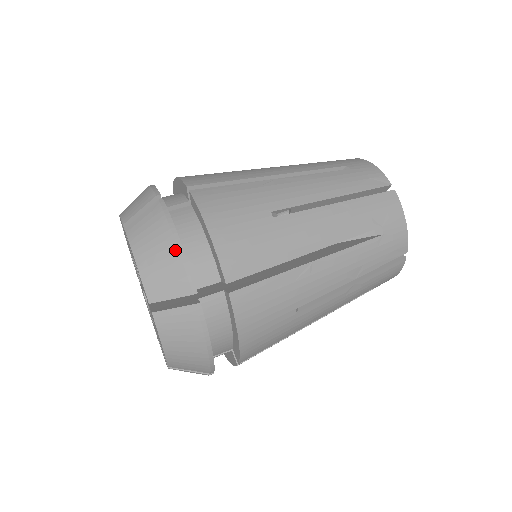
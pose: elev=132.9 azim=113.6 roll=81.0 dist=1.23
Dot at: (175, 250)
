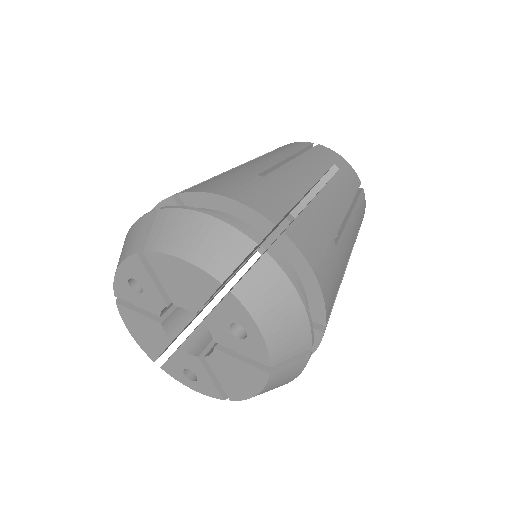
Dot at: (303, 312)
